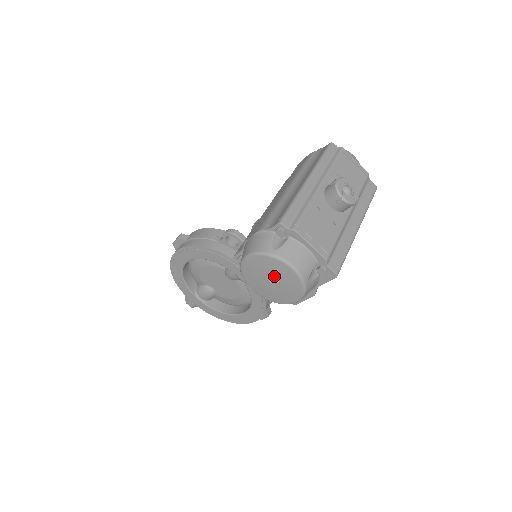
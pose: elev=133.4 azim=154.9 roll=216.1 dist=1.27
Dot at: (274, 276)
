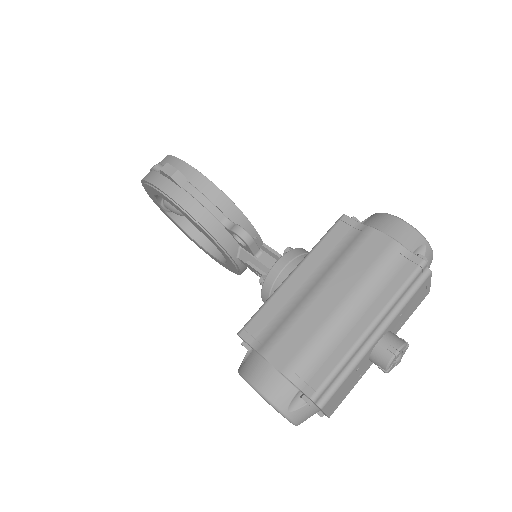
Dot at: occluded
